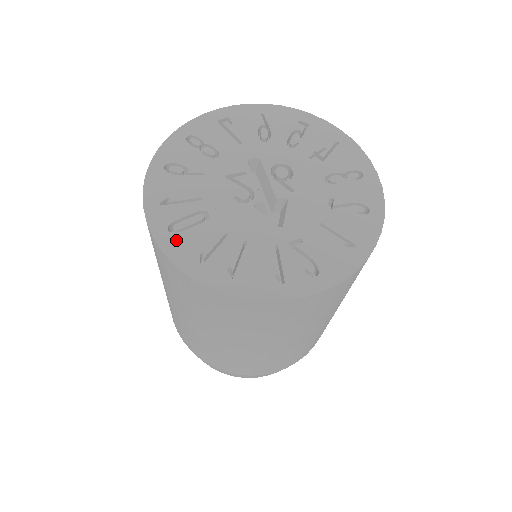
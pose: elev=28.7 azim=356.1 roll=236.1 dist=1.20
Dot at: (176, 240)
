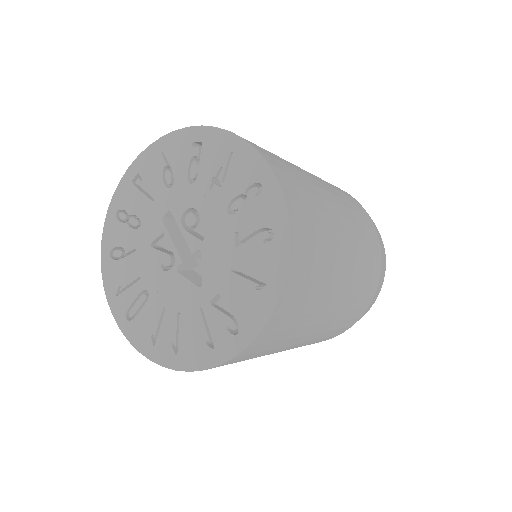
Dot at: (133, 327)
